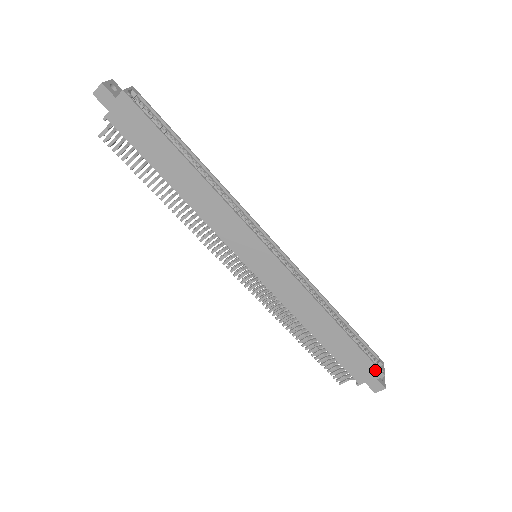
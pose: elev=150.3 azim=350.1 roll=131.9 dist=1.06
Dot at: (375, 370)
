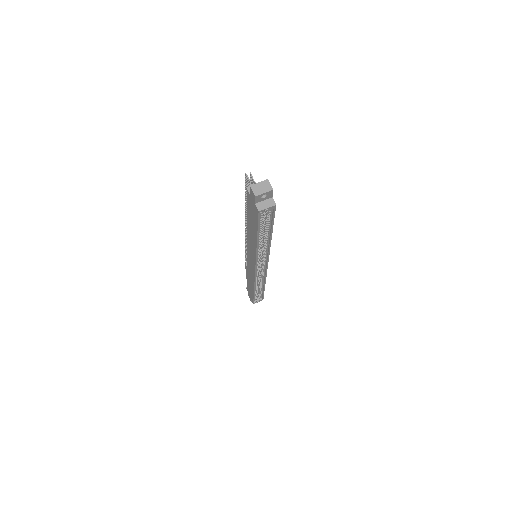
Dot at: (252, 300)
